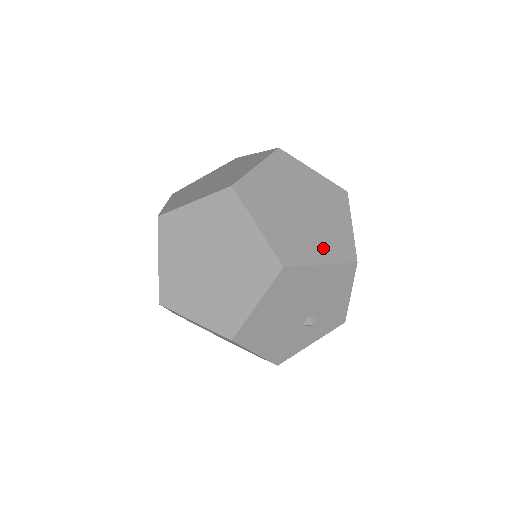
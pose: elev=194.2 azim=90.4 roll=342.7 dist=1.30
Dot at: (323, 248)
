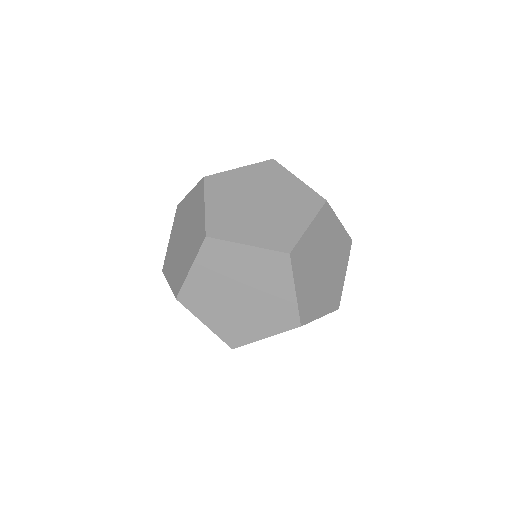
Dot at: (265, 324)
